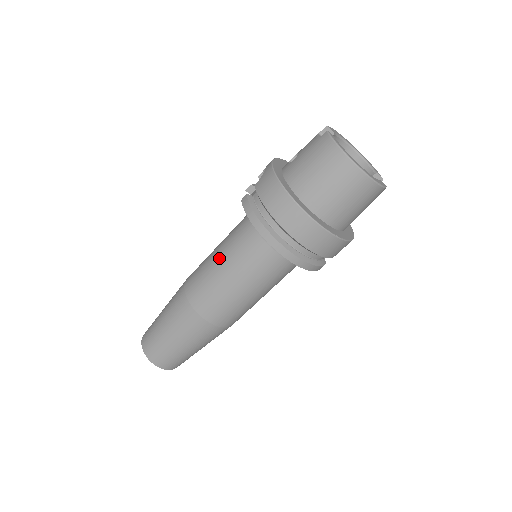
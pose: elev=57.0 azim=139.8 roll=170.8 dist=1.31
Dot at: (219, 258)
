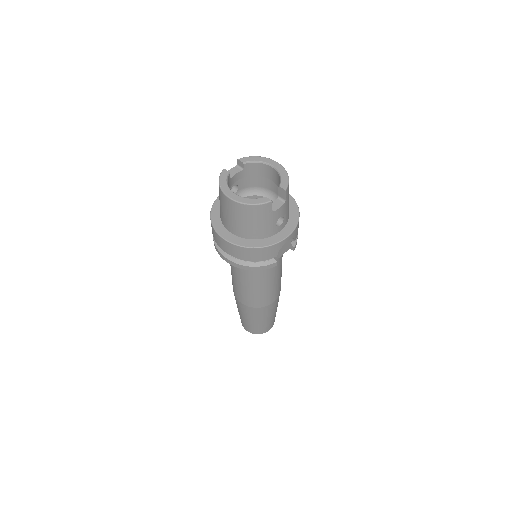
Dot at: occluded
